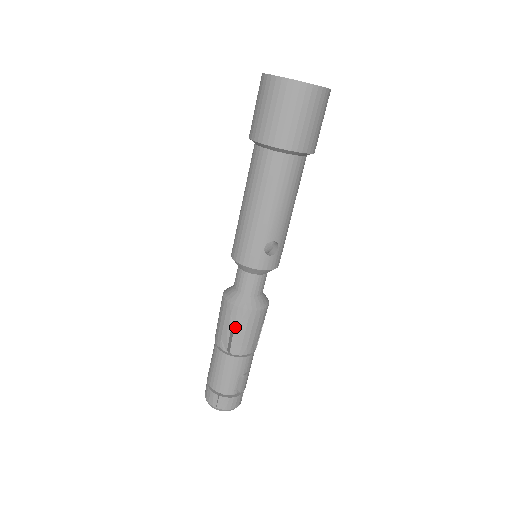
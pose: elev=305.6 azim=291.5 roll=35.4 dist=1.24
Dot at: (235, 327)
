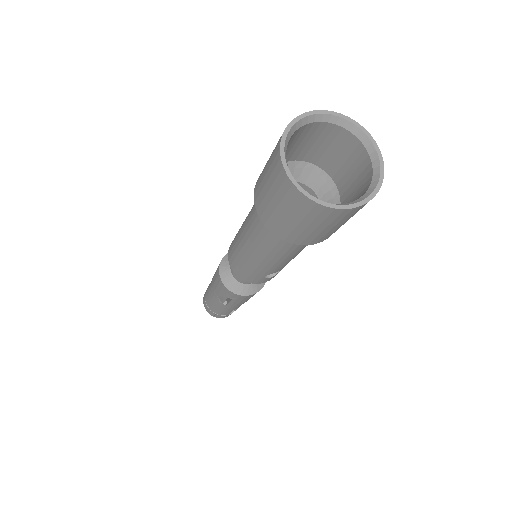
Dot at: occluded
